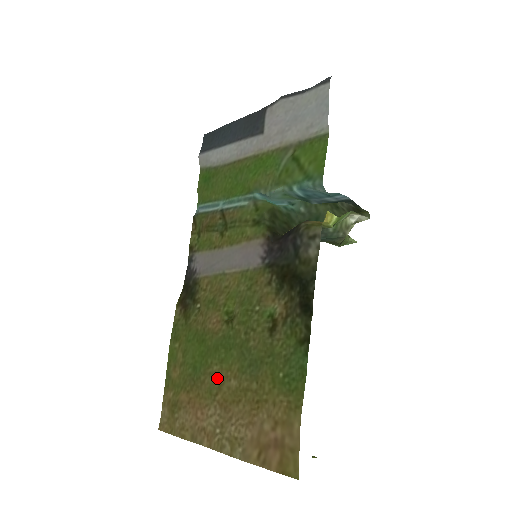
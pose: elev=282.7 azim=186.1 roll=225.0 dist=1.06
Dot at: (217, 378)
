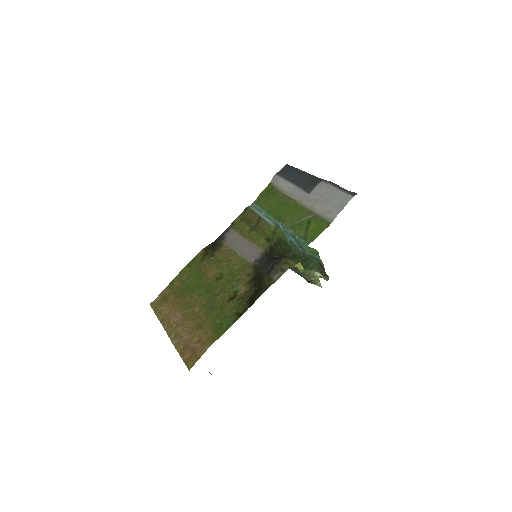
Dot at: (192, 301)
